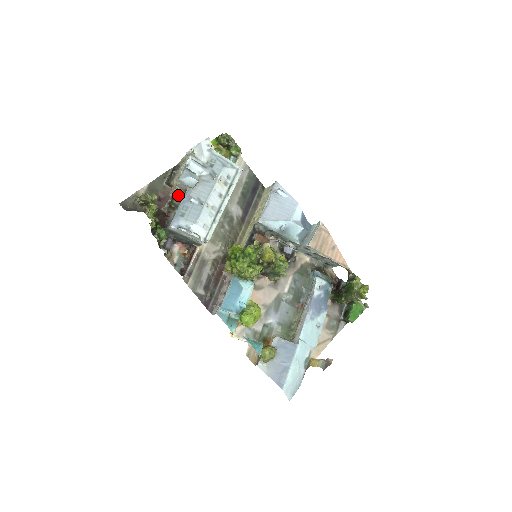
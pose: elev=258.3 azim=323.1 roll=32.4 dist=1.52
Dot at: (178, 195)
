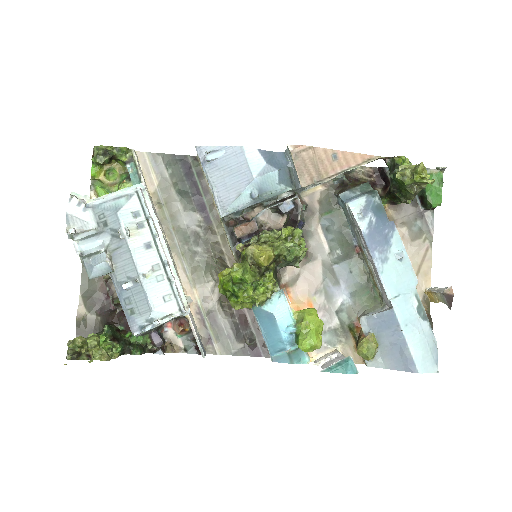
Dot at: (112, 284)
